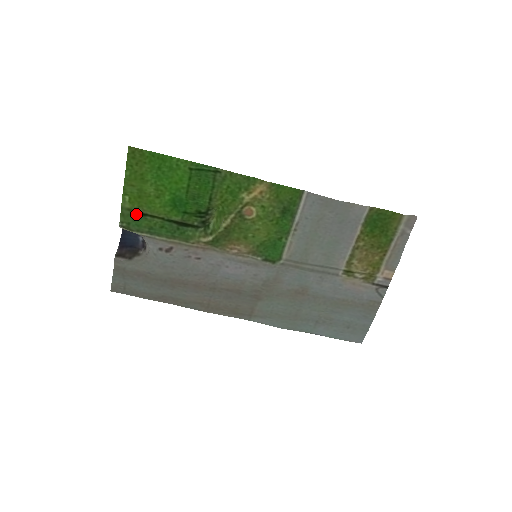
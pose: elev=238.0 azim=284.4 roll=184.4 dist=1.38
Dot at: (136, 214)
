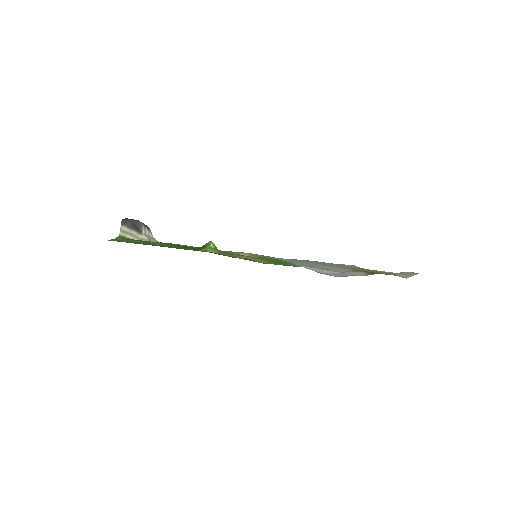
Dot at: occluded
